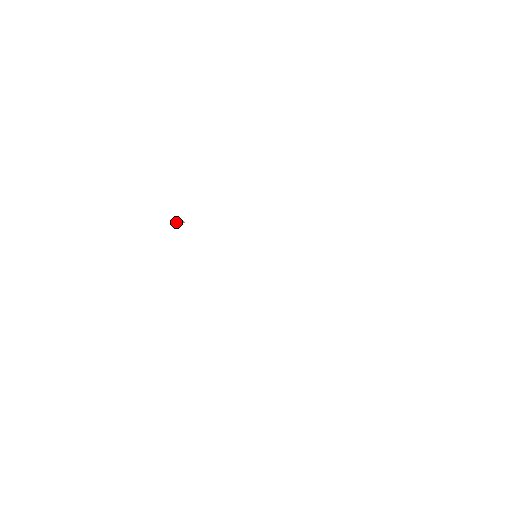
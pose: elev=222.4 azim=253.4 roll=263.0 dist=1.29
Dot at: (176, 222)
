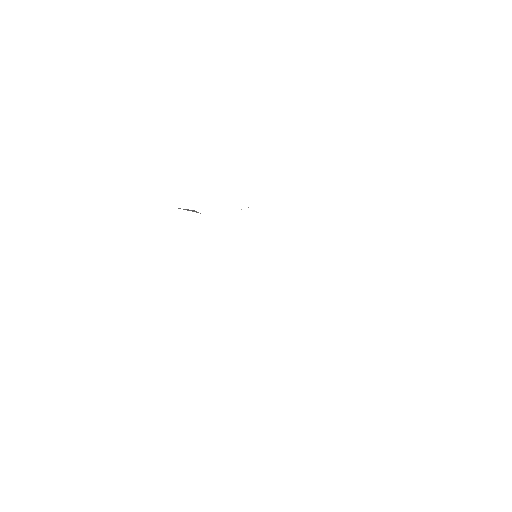
Dot at: (187, 210)
